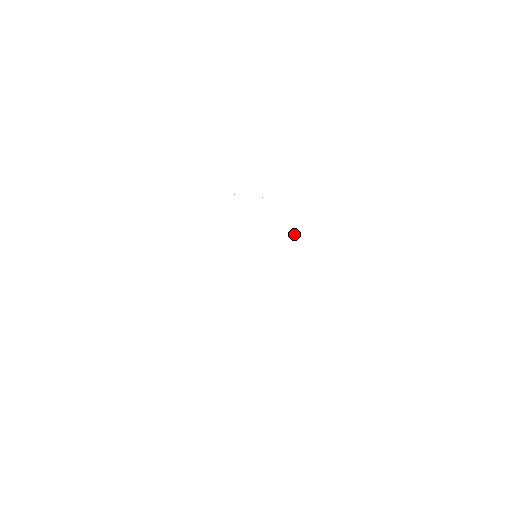
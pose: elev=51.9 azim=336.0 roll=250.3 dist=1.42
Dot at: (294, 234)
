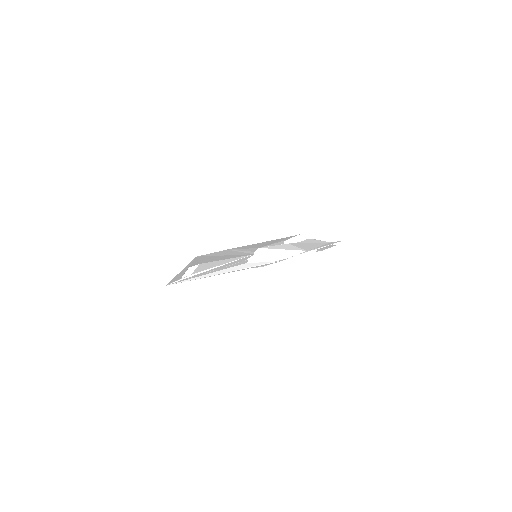
Dot at: occluded
